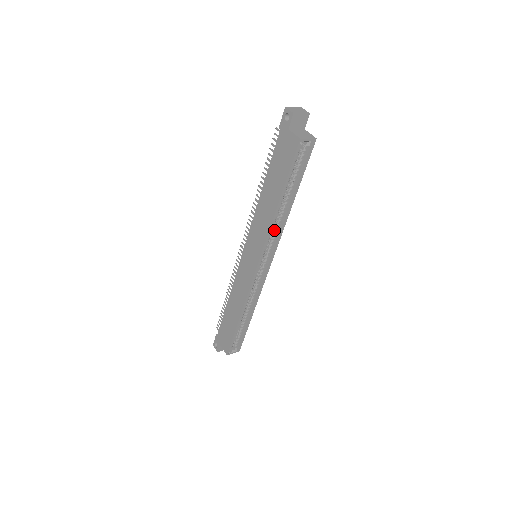
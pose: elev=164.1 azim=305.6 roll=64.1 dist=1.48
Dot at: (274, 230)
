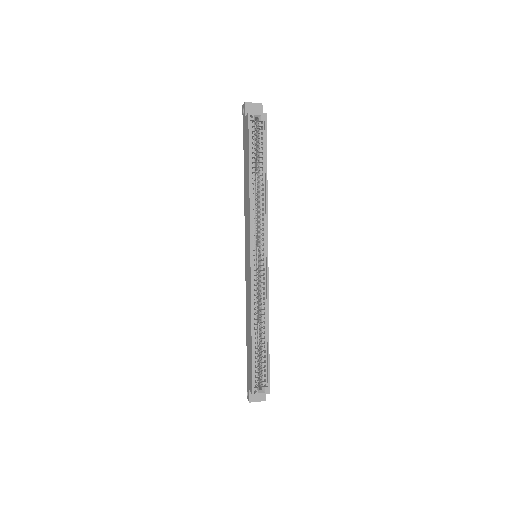
Dot at: (259, 215)
